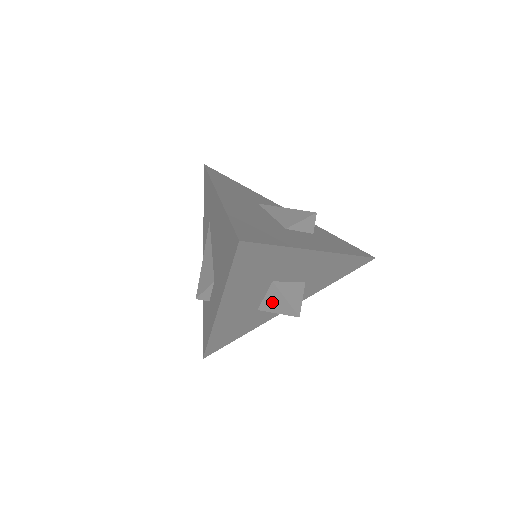
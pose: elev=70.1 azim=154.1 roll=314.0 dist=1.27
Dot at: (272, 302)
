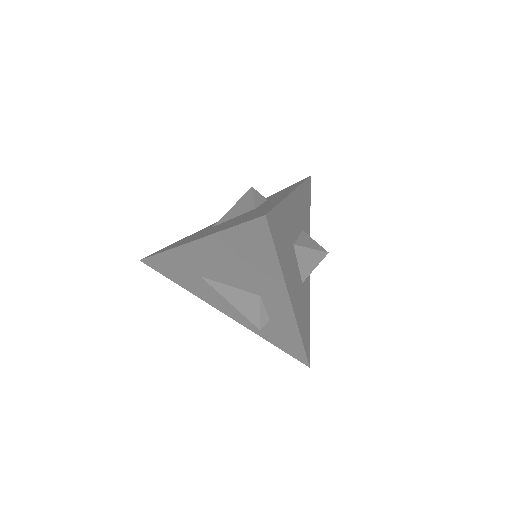
Dot at: (305, 263)
